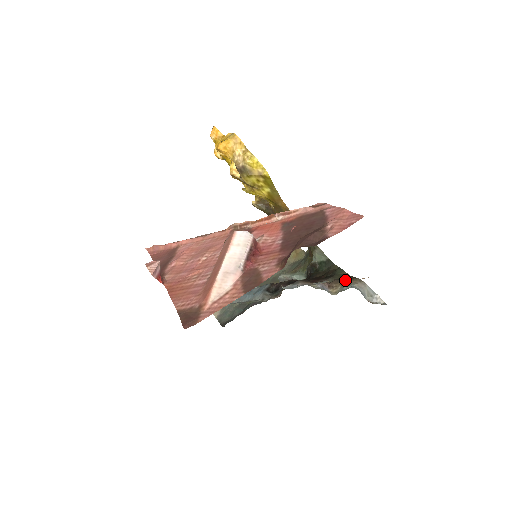
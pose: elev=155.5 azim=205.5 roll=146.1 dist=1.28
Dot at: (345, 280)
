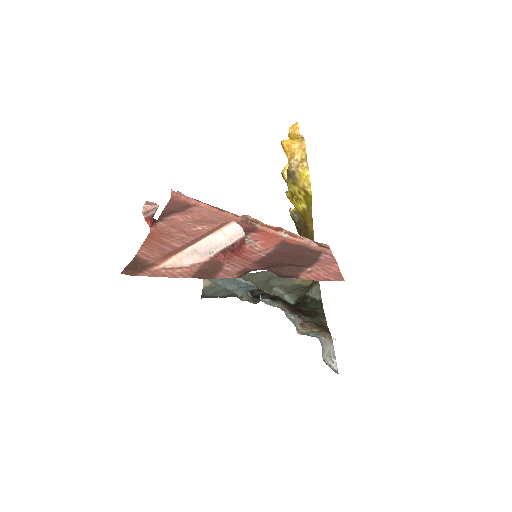
Dot at: (319, 328)
